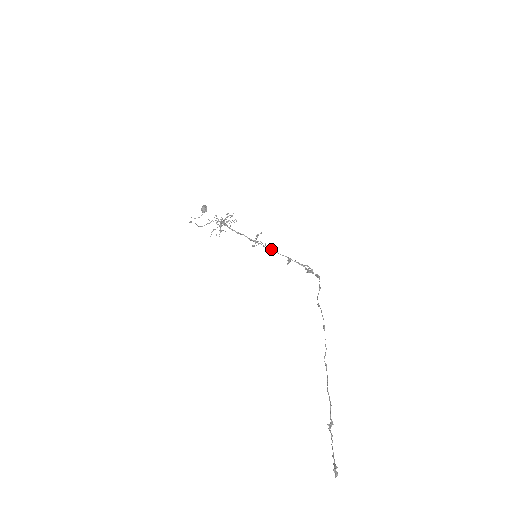
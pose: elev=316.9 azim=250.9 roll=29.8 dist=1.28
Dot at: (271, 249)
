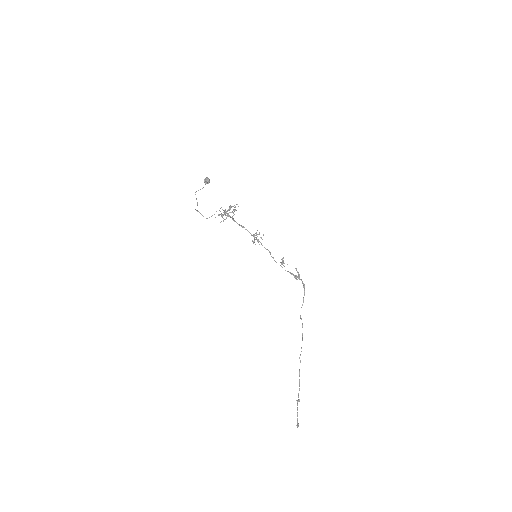
Dot at: (269, 252)
